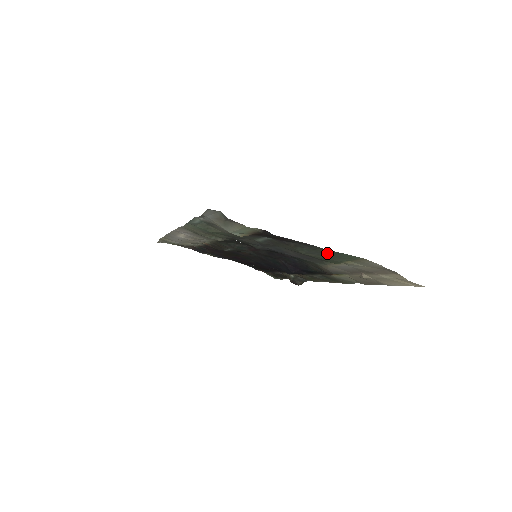
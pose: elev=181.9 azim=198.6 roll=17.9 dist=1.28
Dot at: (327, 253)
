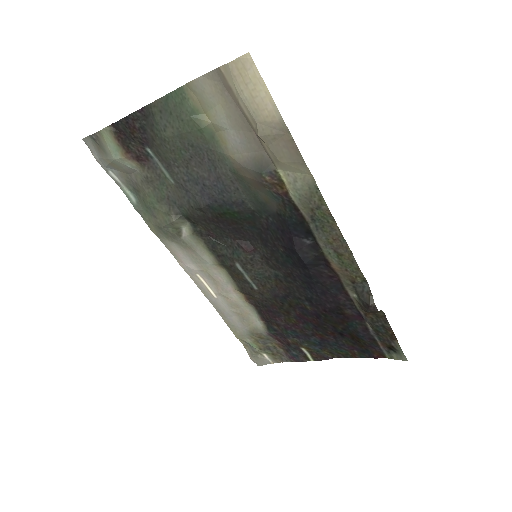
Dot at: (164, 110)
